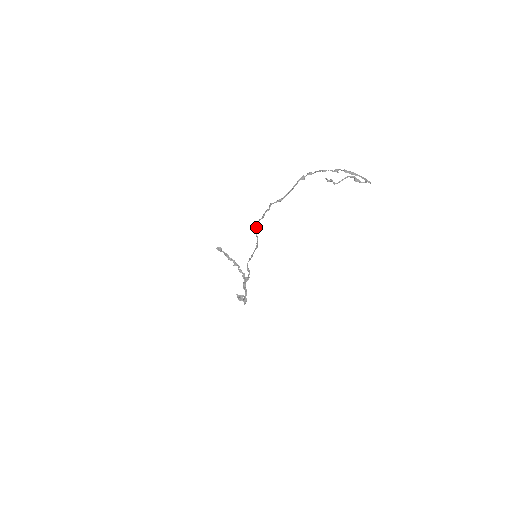
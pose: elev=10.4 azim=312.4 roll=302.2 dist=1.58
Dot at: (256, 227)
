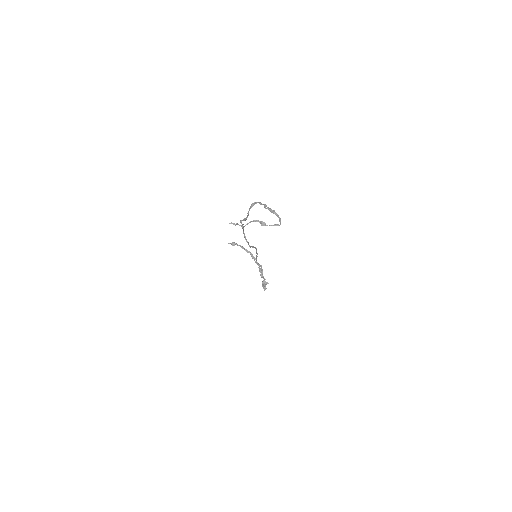
Dot at: (244, 235)
